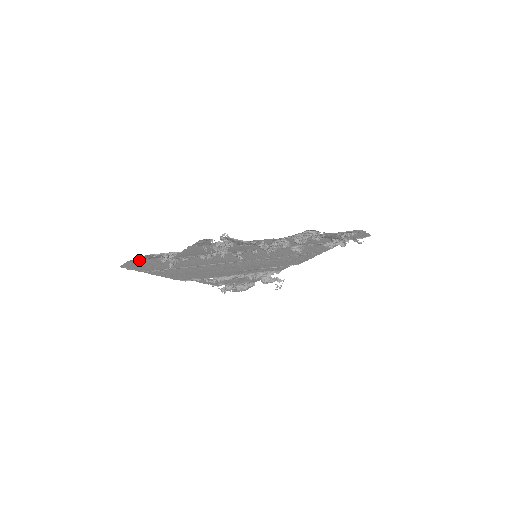
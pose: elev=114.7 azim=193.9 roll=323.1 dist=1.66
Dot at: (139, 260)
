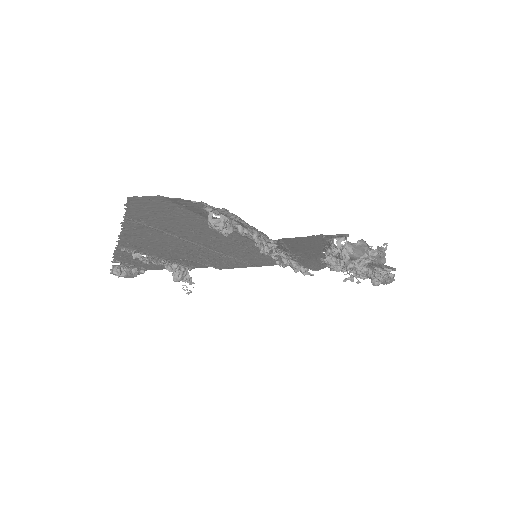
Dot at: (169, 201)
